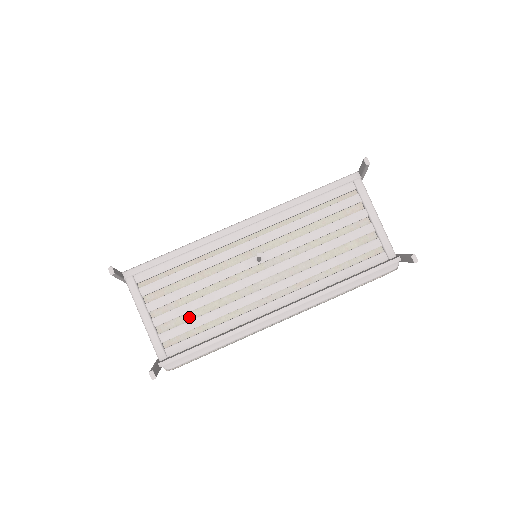
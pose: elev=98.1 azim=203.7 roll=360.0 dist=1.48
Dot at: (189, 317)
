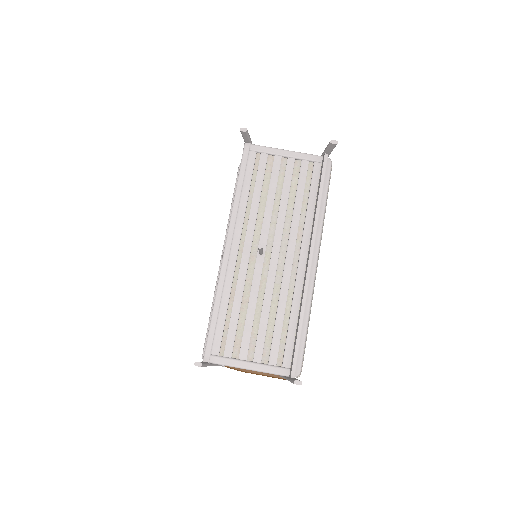
Dot at: (270, 333)
